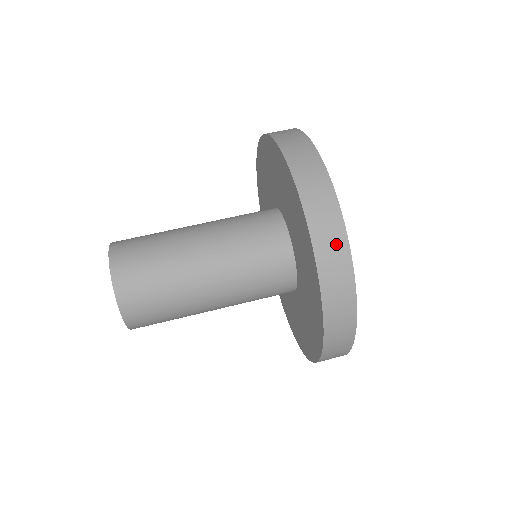
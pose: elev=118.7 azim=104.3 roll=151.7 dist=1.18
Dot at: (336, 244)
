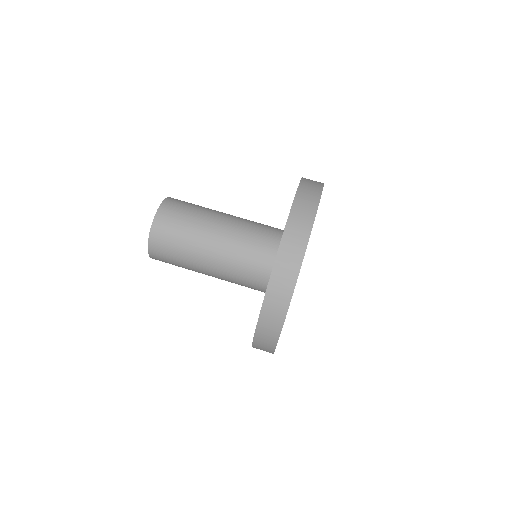
Dot at: (267, 347)
